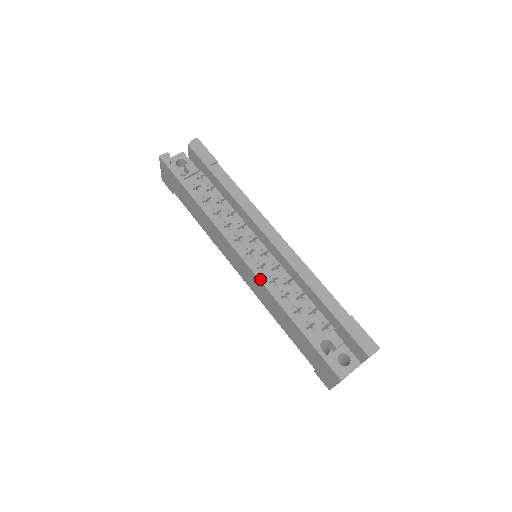
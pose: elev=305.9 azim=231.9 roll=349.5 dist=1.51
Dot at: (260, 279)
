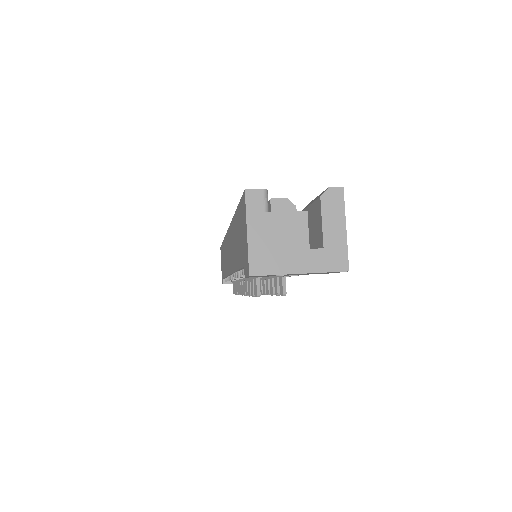
Dot at: occluded
